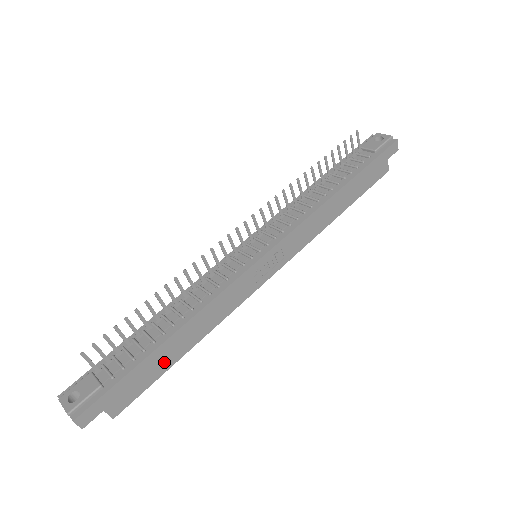
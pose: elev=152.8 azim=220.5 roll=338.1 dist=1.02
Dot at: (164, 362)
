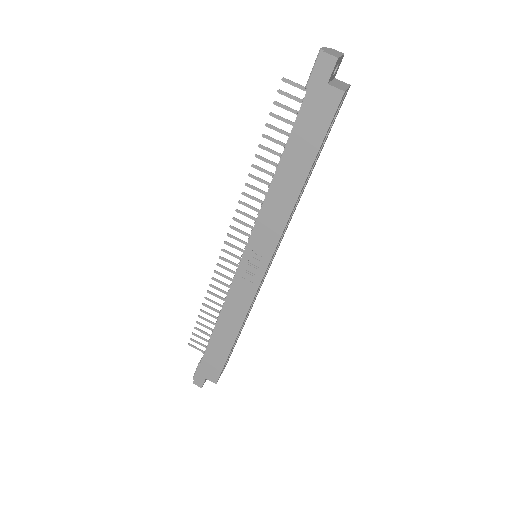
Dot at: (222, 350)
